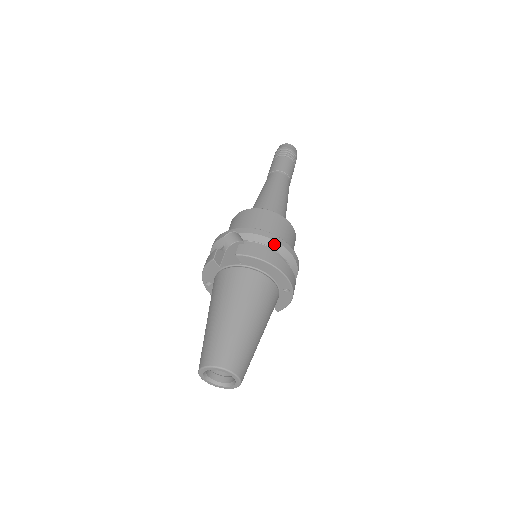
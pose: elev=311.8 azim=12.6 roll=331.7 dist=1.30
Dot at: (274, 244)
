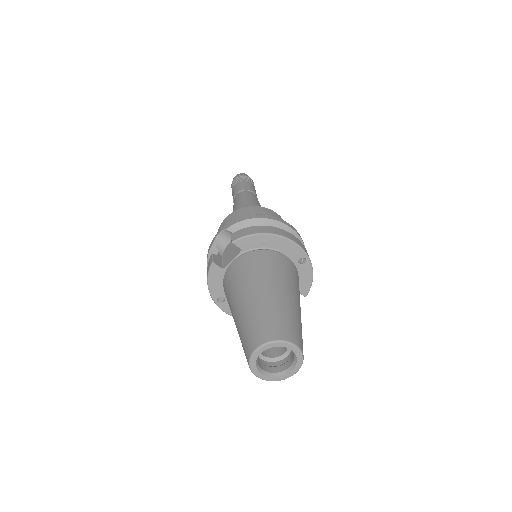
Dot at: (266, 222)
